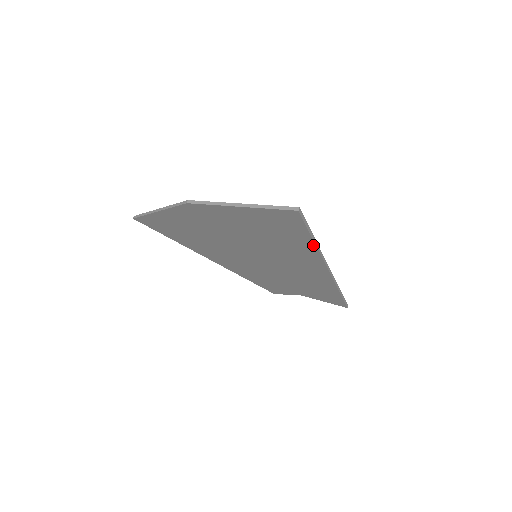
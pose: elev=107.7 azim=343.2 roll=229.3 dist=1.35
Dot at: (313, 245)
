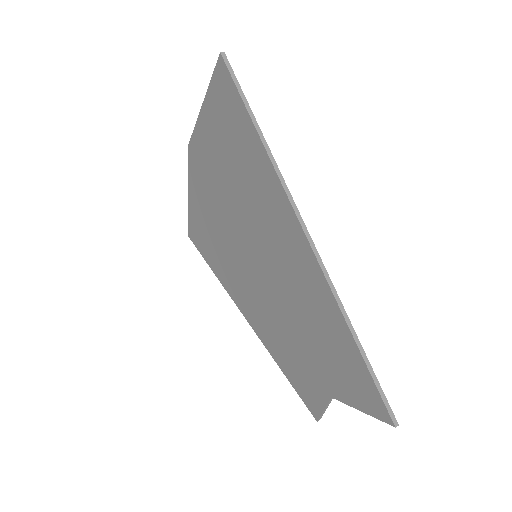
Dot at: (260, 144)
